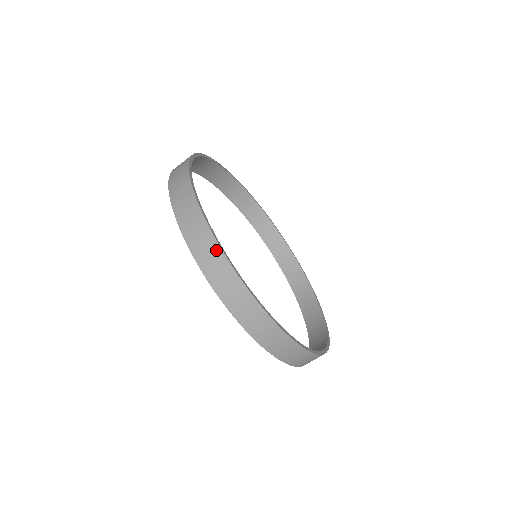
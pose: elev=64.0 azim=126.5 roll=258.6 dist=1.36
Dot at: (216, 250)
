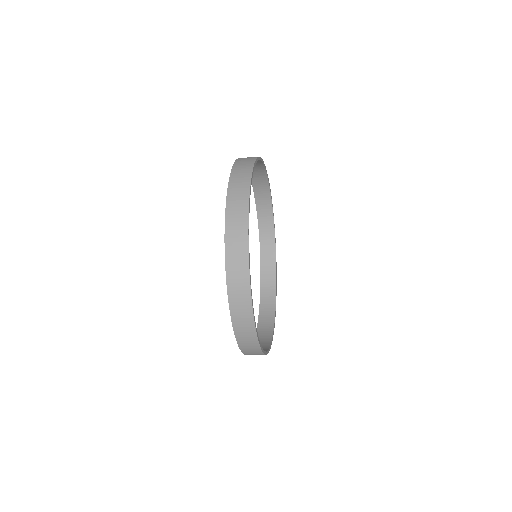
Dot at: (246, 281)
